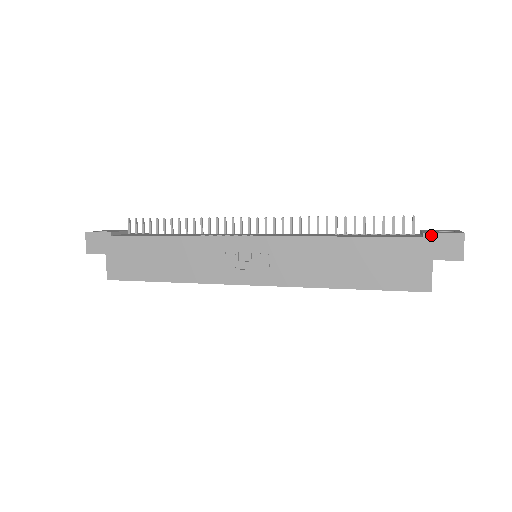
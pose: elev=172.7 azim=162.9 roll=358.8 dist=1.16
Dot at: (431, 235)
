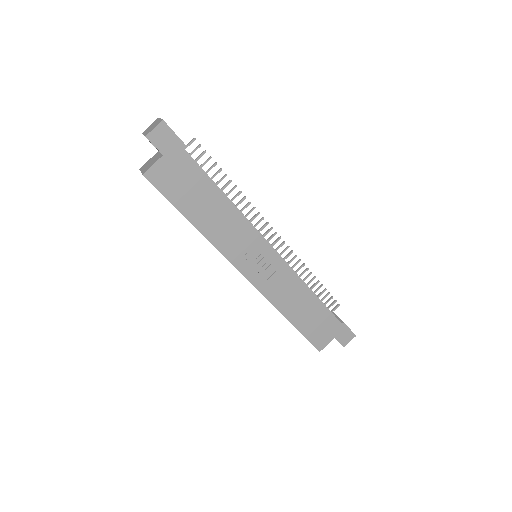
Dot at: (345, 326)
